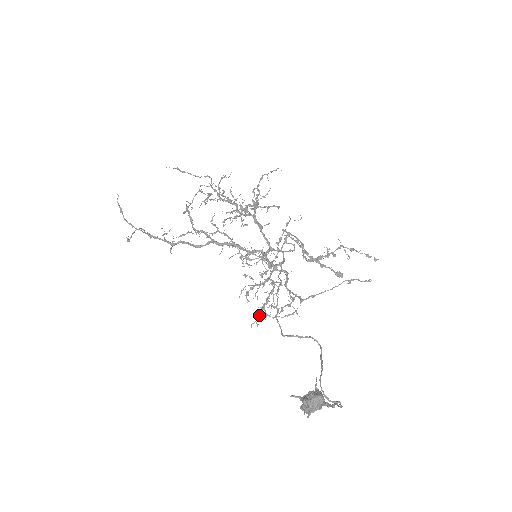
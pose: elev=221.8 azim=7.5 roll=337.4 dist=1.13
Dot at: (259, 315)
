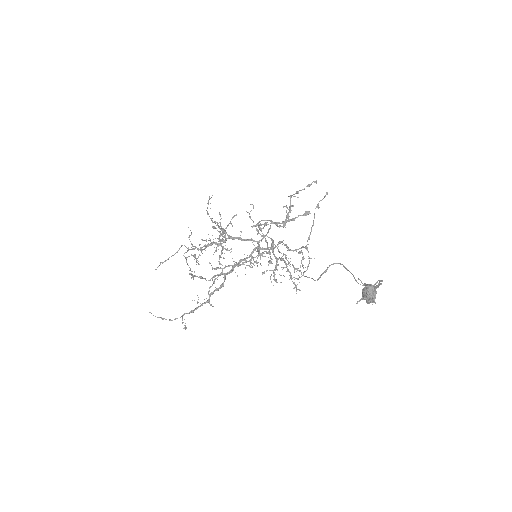
Dot at: (294, 284)
